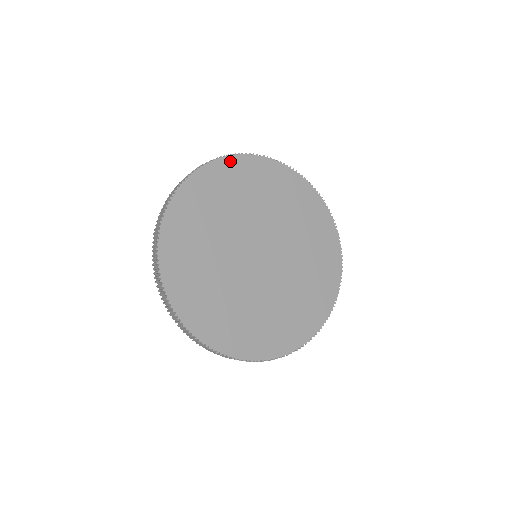
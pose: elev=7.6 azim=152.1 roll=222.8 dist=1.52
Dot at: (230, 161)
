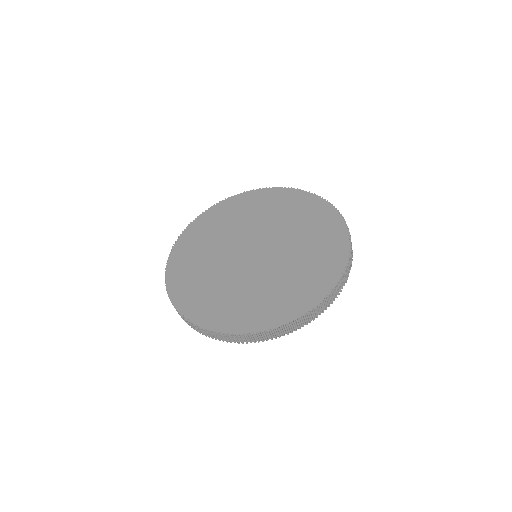
Dot at: (186, 233)
